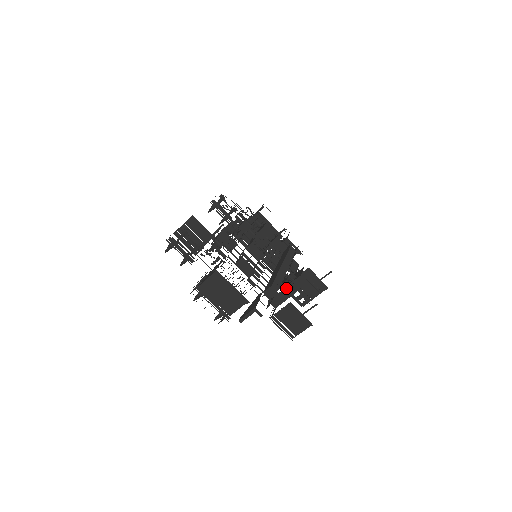
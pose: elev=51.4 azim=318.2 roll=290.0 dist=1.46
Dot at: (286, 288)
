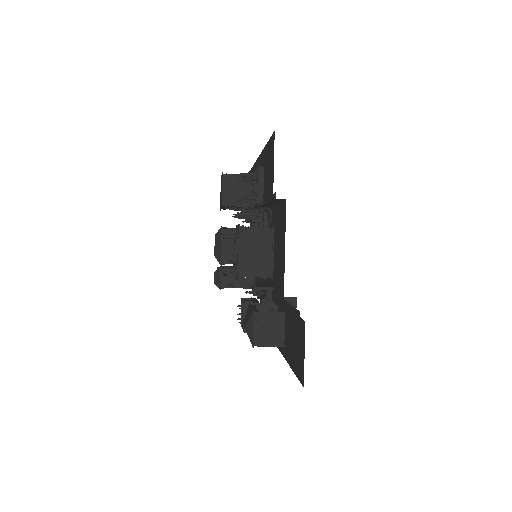
Dot at: (291, 297)
